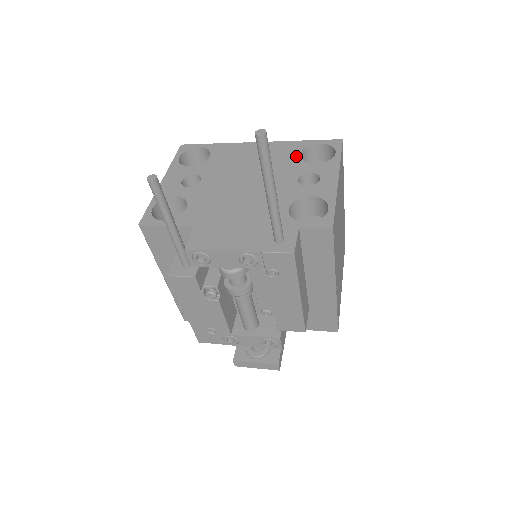
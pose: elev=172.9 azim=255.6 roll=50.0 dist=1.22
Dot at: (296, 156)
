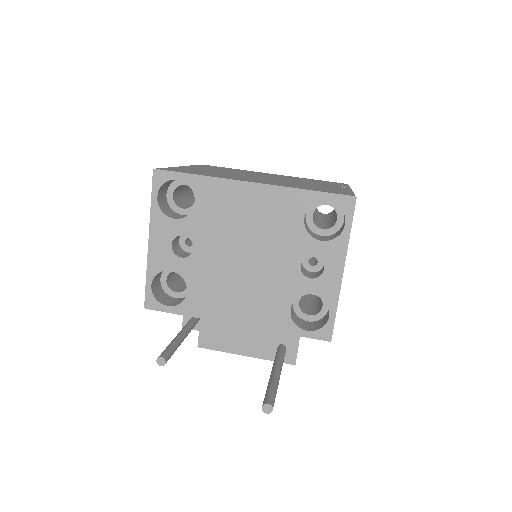
Dot at: (299, 222)
